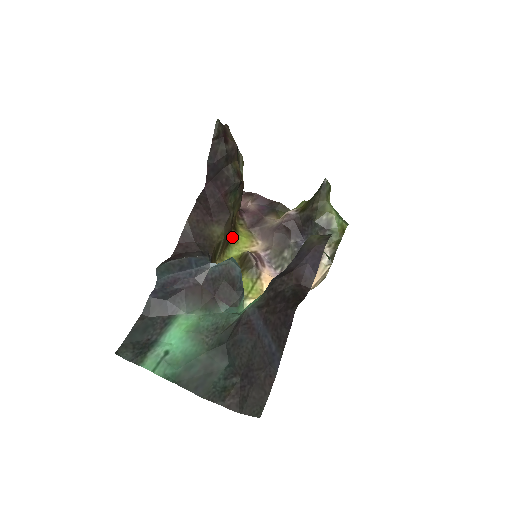
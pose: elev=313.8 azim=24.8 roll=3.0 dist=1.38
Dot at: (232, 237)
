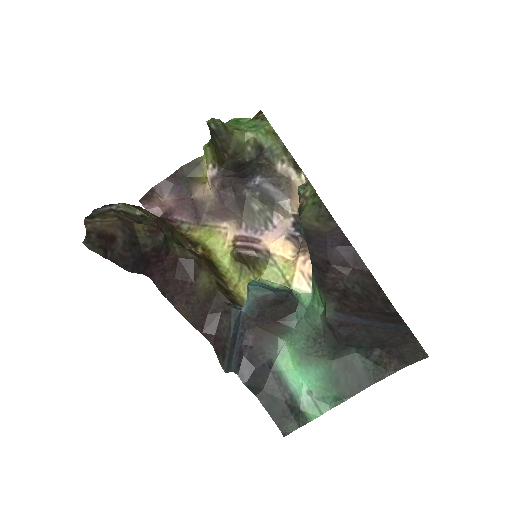
Dot at: (206, 255)
